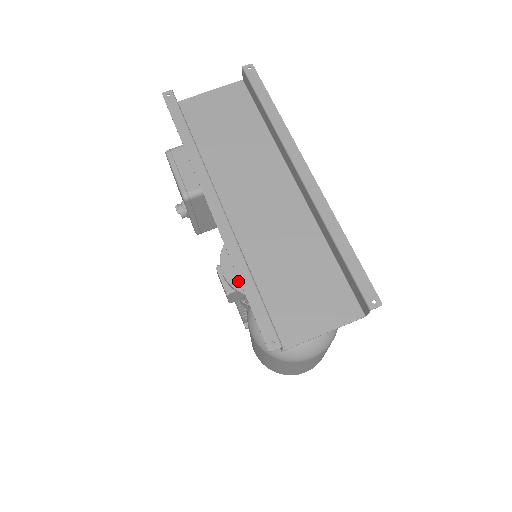
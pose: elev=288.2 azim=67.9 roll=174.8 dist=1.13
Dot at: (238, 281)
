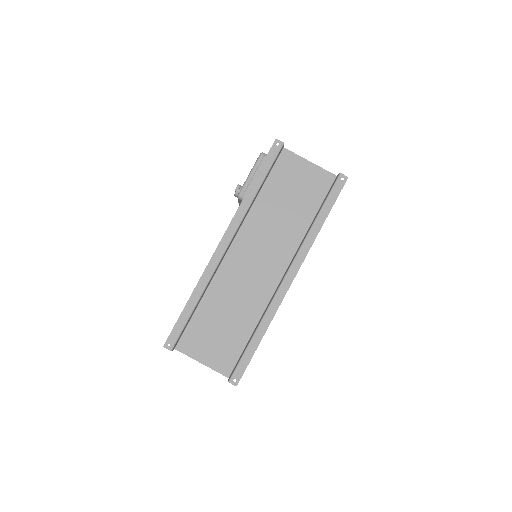
Dot at: occluded
